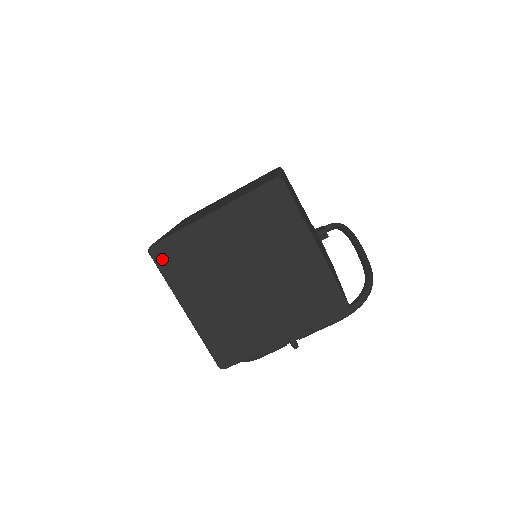
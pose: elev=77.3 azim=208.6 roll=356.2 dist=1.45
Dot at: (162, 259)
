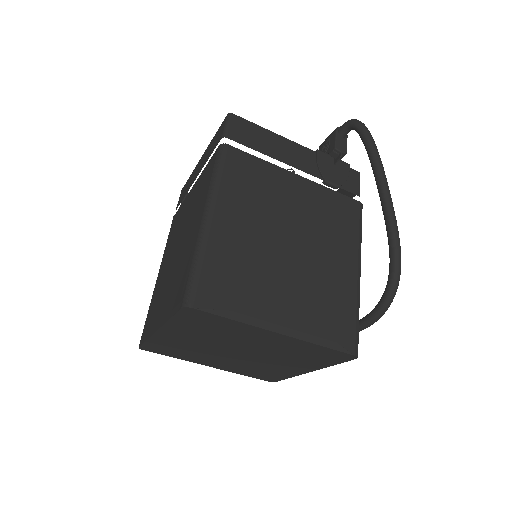
Dot at: (156, 351)
